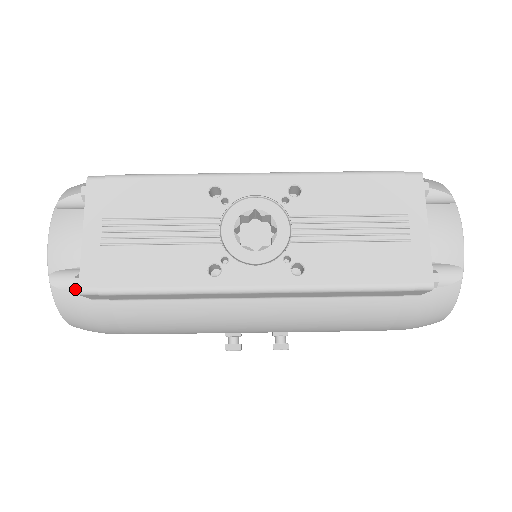
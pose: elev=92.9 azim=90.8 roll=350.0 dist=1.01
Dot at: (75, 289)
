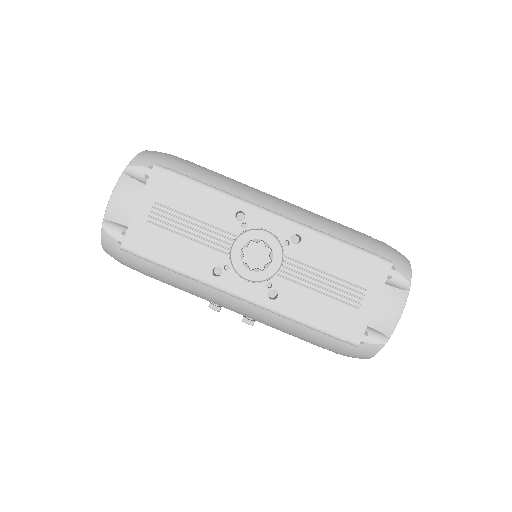
Dot at: (118, 241)
